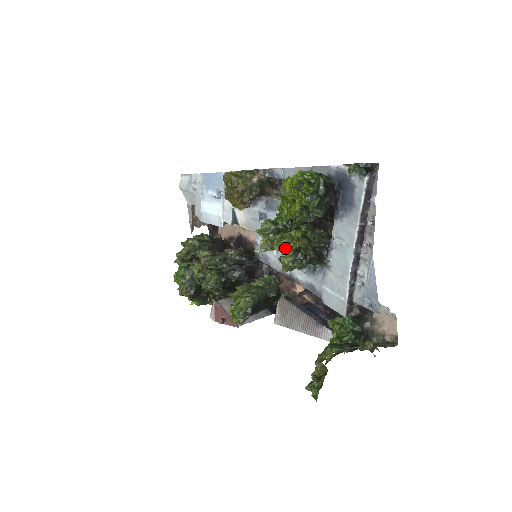
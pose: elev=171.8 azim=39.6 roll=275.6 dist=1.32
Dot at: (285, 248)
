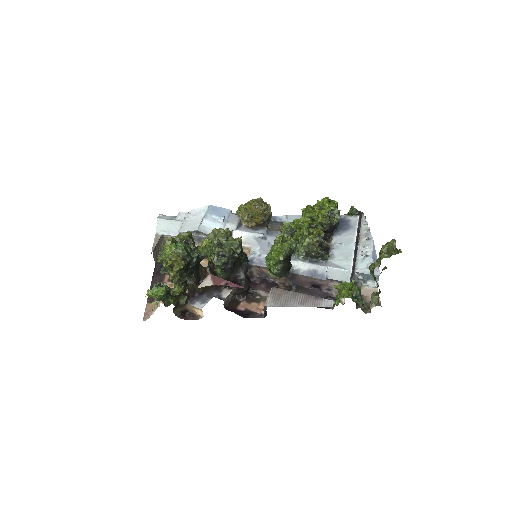
Dot at: (309, 233)
